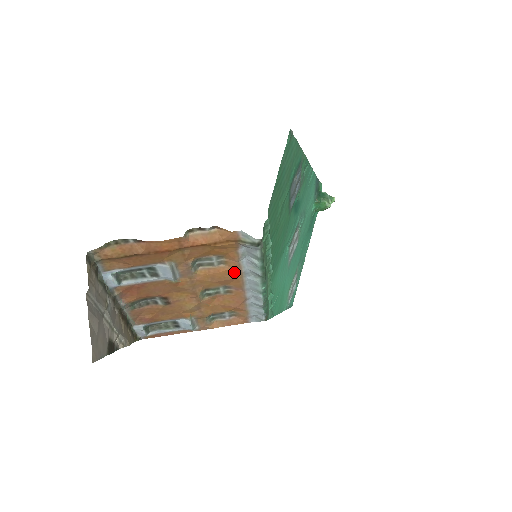
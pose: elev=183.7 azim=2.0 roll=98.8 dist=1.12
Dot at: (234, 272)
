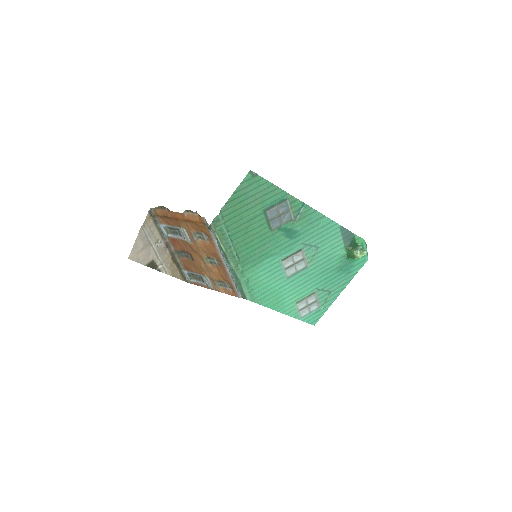
Dot at: (214, 248)
